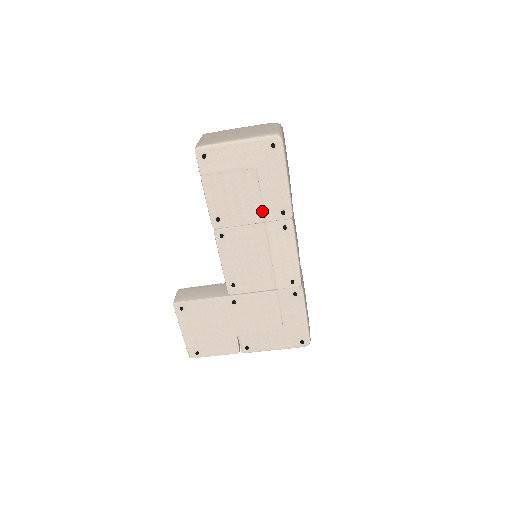
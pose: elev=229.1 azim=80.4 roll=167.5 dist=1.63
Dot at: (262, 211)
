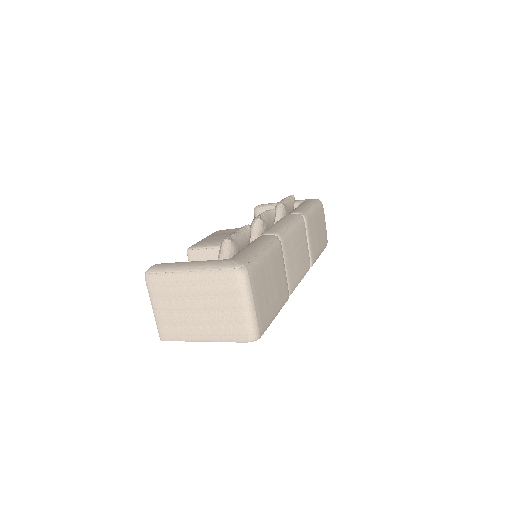
Dot at: occluded
